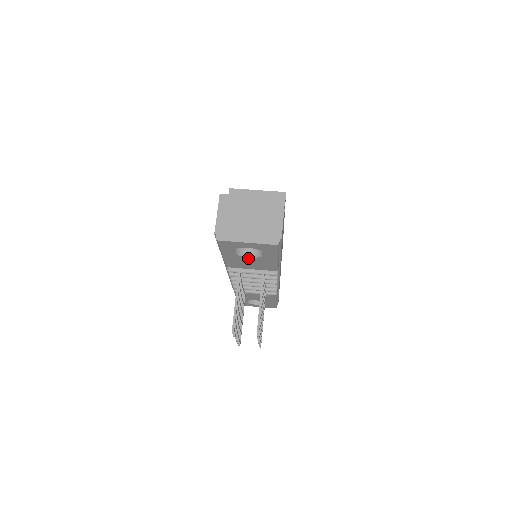
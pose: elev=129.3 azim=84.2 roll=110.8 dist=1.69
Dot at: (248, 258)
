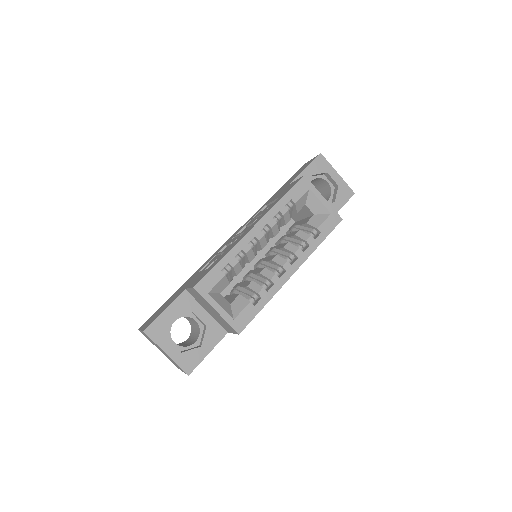
Dot at: occluded
